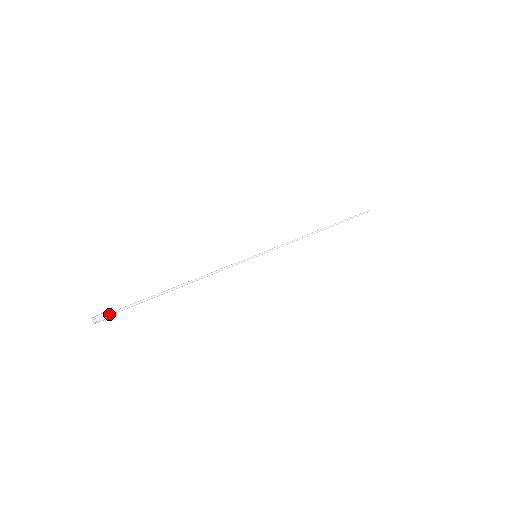
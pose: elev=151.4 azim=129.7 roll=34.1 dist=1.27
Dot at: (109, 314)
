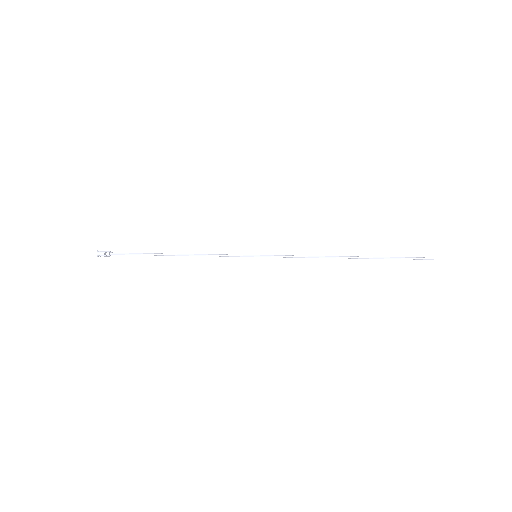
Dot at: (109, 251)
